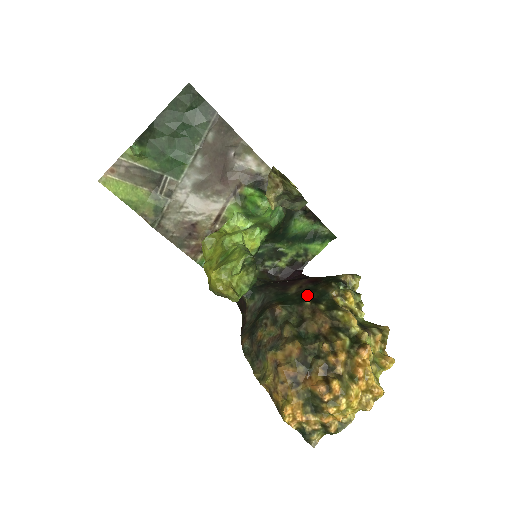
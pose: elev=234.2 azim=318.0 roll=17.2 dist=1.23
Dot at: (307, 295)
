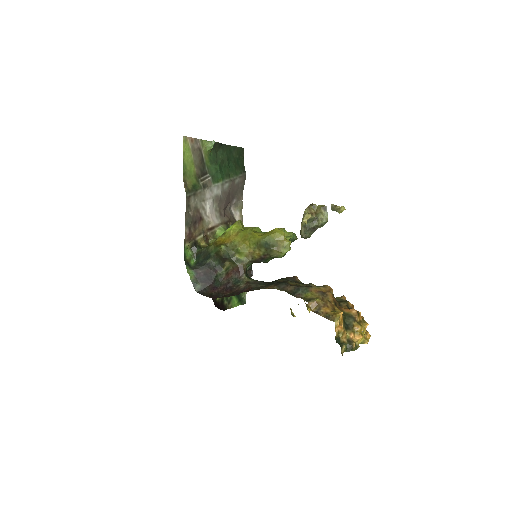
Dot at: occluded
